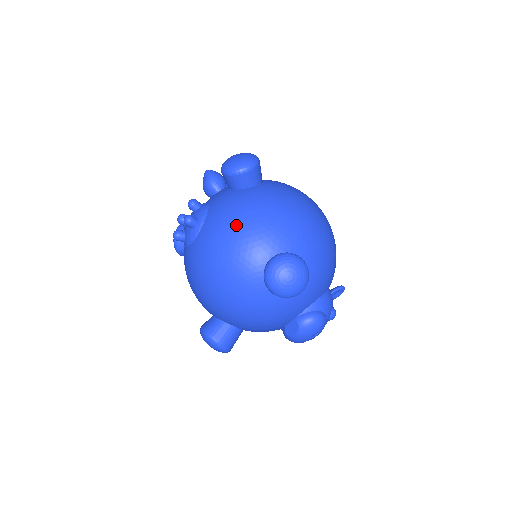
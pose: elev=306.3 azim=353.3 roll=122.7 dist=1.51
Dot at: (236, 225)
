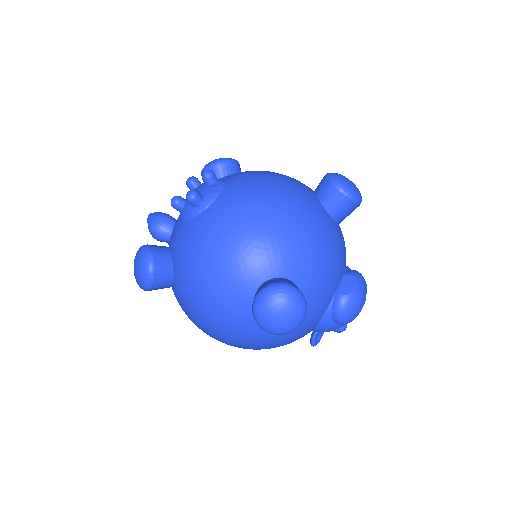
Dot at: (267, 171)
